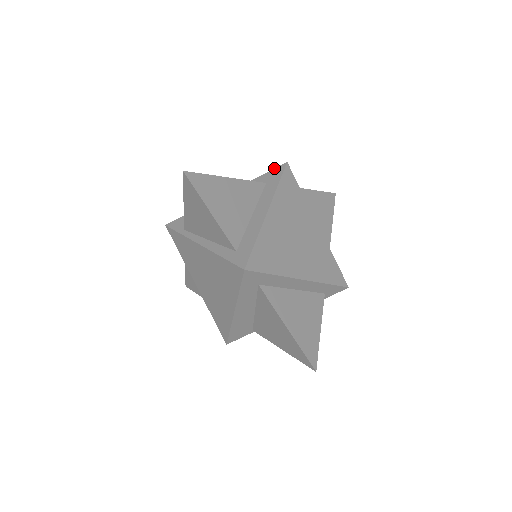
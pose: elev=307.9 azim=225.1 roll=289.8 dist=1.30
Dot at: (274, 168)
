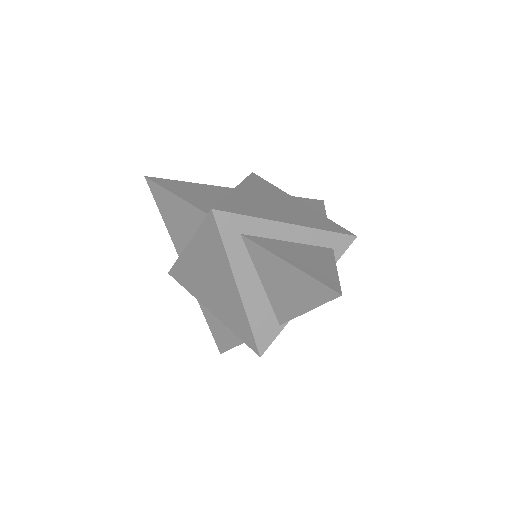
Dot at: occluded
